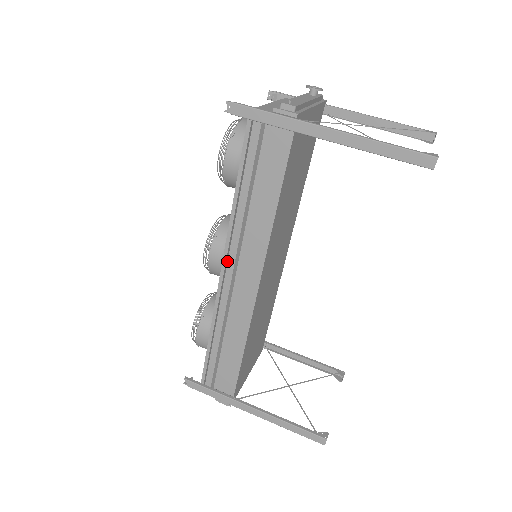
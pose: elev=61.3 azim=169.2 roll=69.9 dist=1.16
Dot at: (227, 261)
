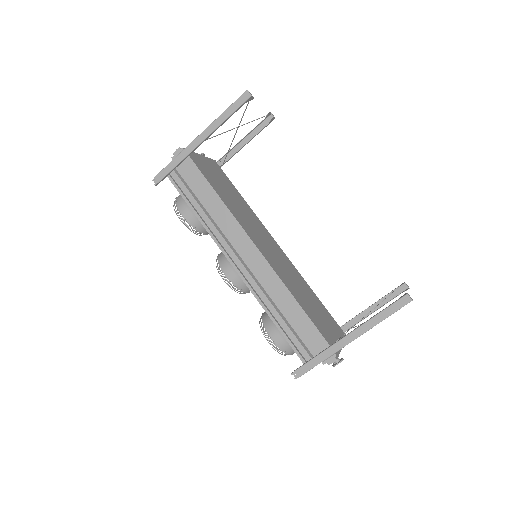
Dot at: (231, 259)
